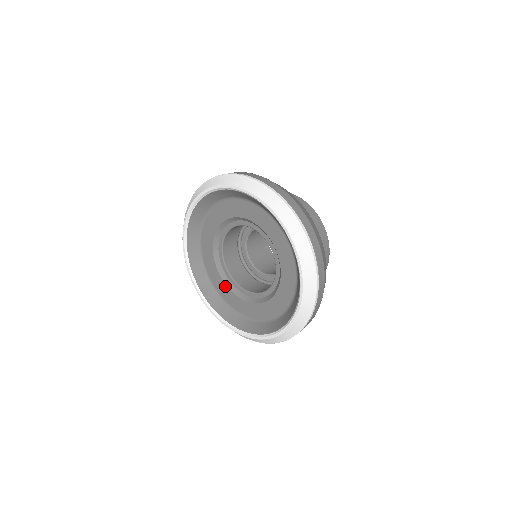
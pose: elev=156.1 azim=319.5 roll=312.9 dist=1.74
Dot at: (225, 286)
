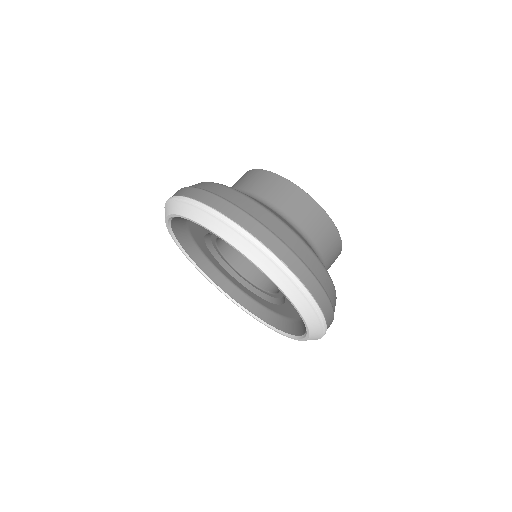
Dot at: (217, 262)
